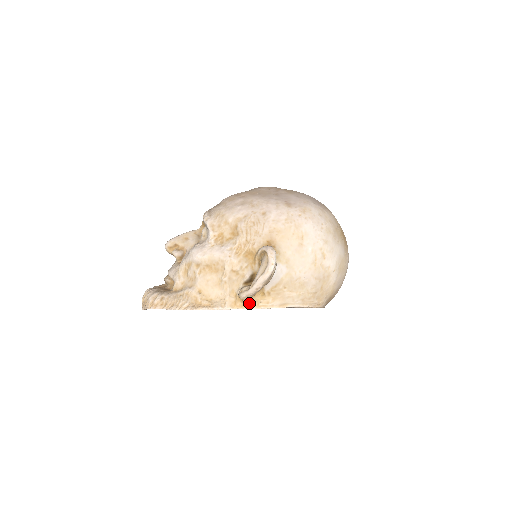
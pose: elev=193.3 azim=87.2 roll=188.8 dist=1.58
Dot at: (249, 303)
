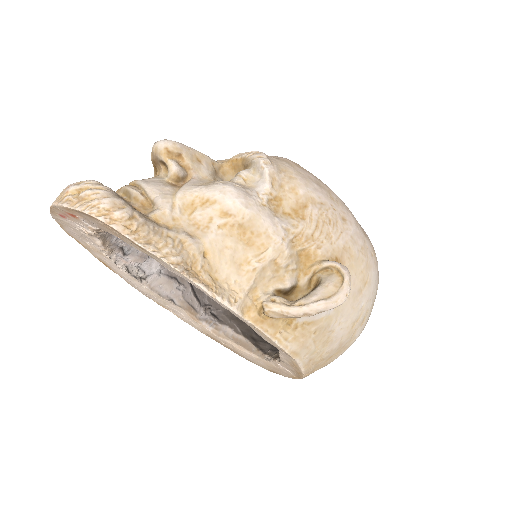
Dot at: (268, 323)
